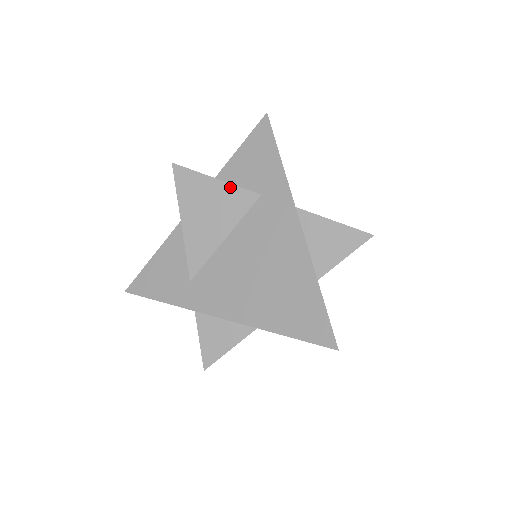
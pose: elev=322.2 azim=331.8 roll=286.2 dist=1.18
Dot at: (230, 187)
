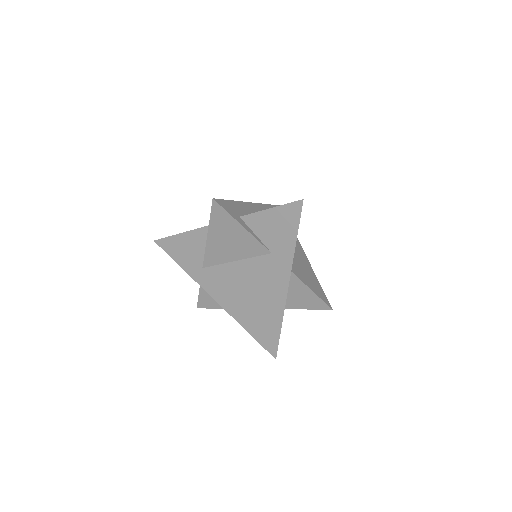
Dot at: (251, 237)
